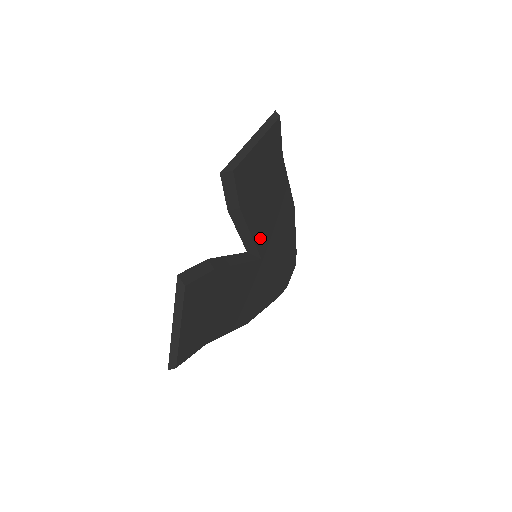
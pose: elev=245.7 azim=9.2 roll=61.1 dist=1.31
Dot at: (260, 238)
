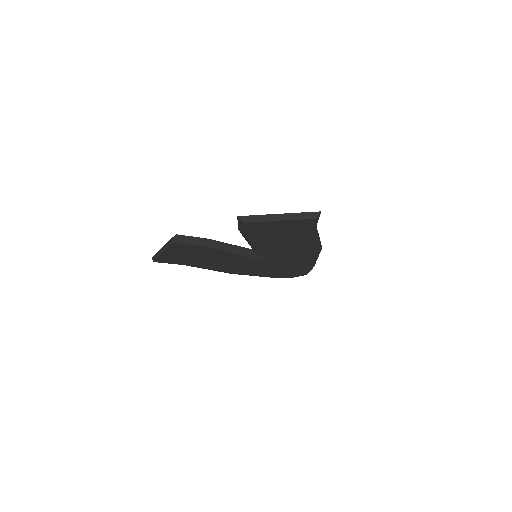
Dot at: (264, 252)
